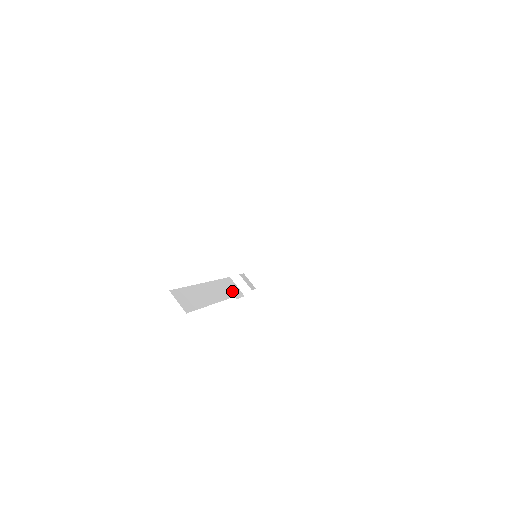
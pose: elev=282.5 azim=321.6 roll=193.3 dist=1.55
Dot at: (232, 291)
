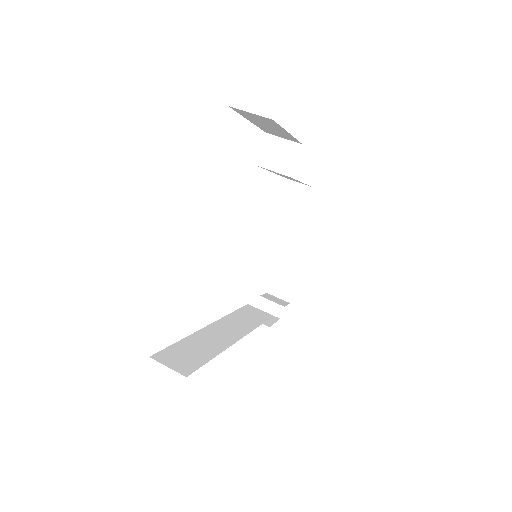
Dot at: (256, 319)
